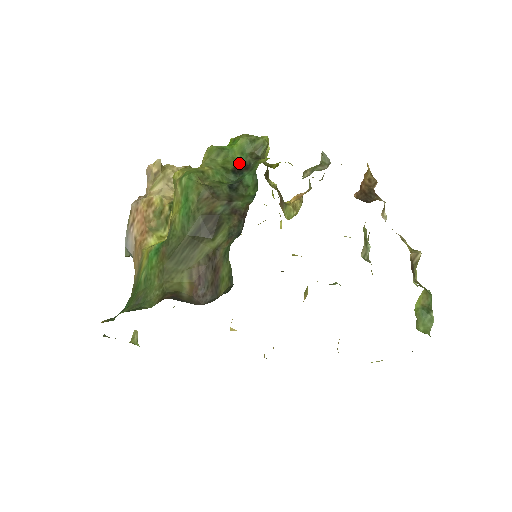
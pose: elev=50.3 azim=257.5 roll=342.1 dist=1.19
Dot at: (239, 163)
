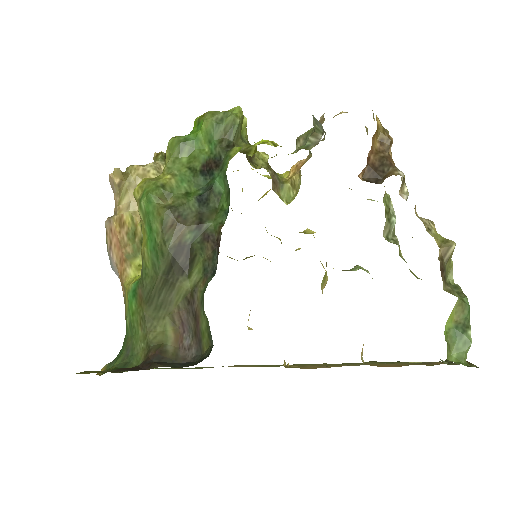
Dot at: (208, 157)
